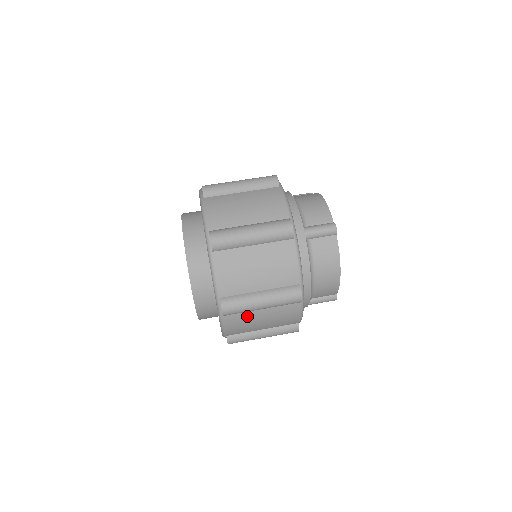
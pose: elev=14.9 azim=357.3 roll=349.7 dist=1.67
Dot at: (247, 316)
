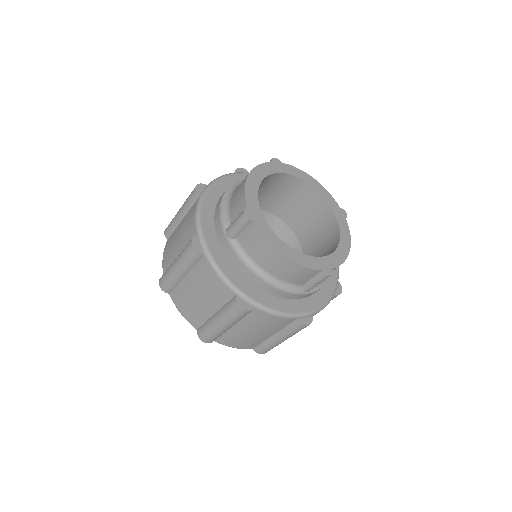
Dot at: (233, 335)
